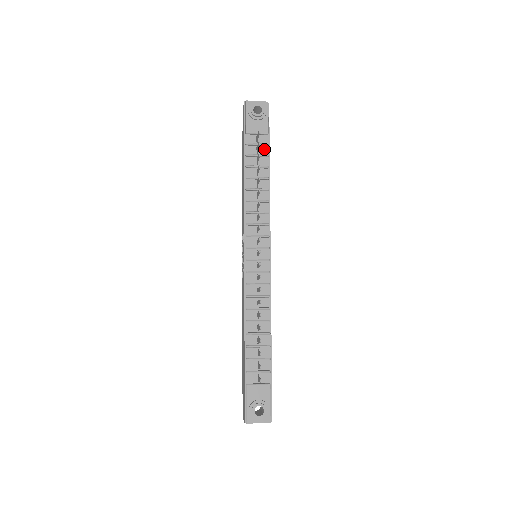
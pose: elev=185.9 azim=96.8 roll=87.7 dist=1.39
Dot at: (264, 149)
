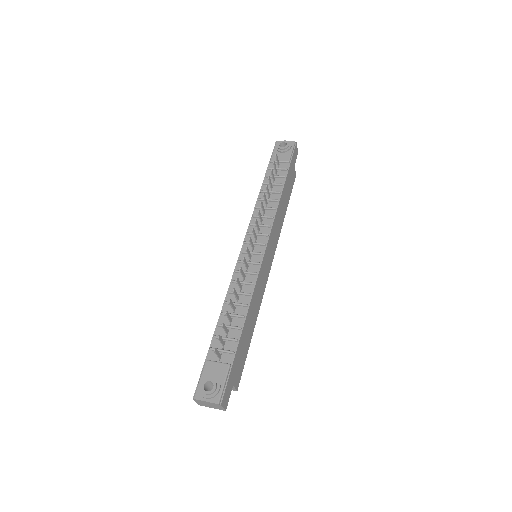
Dot at: (283, 172)
